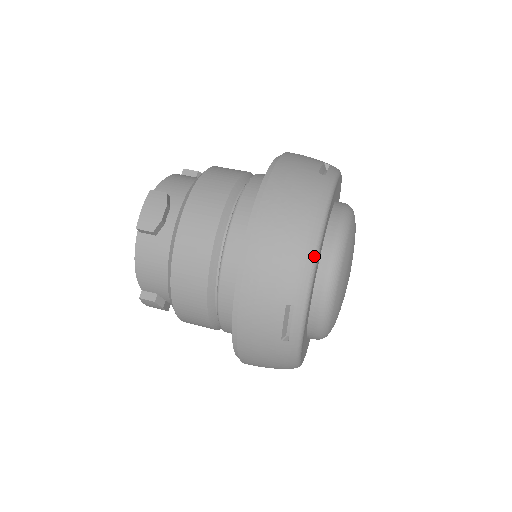
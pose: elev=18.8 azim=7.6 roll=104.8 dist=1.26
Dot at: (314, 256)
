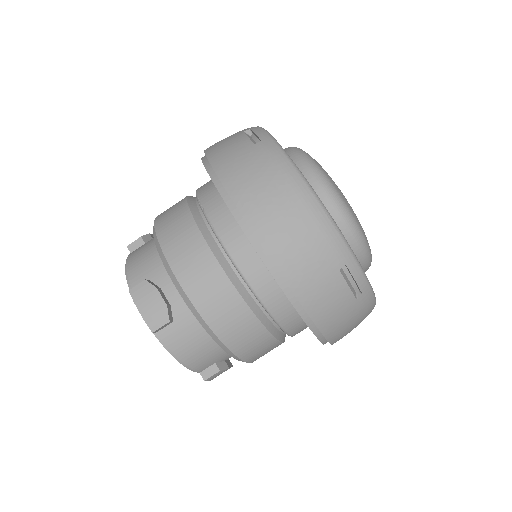
Dot at: (324, 212)
